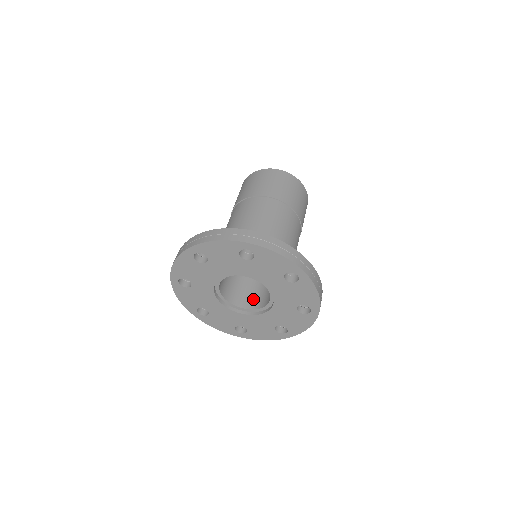
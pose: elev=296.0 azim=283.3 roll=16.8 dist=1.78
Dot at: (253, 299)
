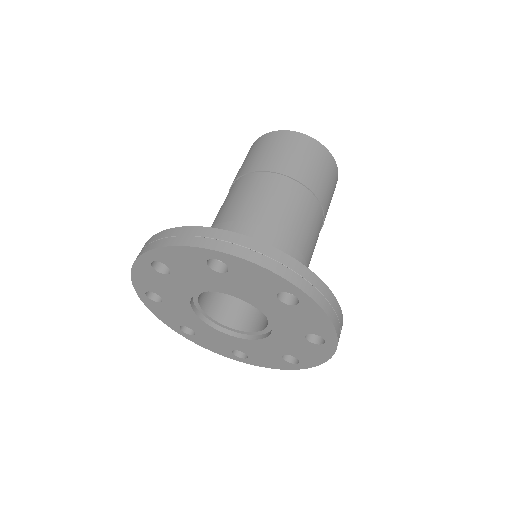
Dot at: (227, 309)
